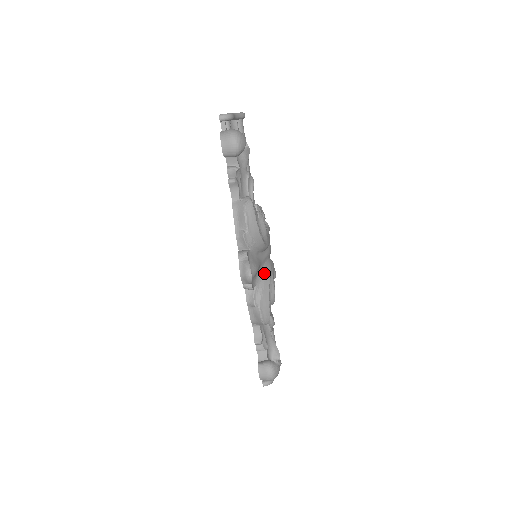
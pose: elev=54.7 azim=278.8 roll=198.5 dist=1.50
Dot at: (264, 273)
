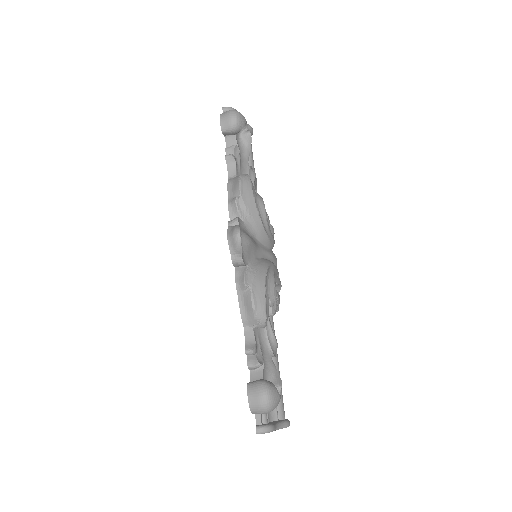
Dot at: (262, 261)
